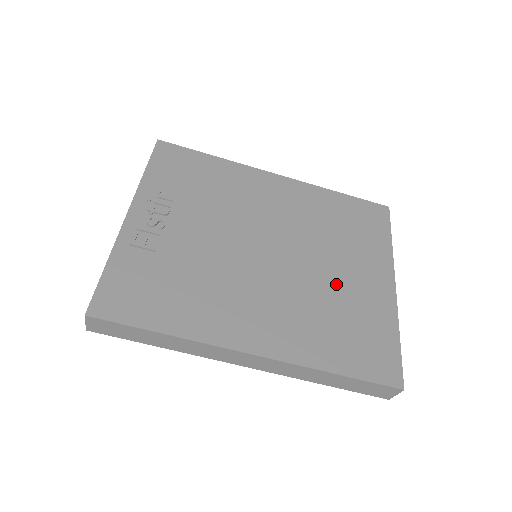
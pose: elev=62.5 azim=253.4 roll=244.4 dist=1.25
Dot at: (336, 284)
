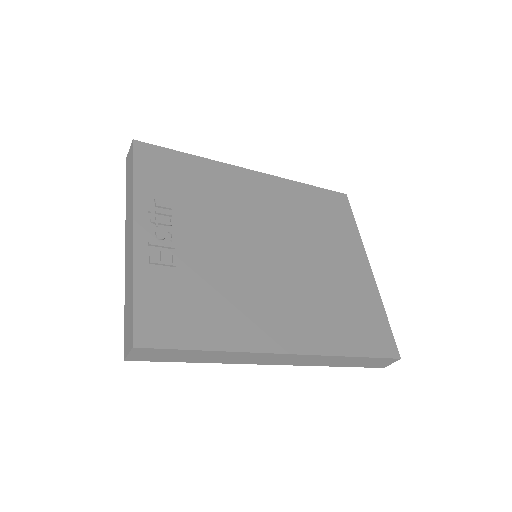
Dot at: (330, 274)
